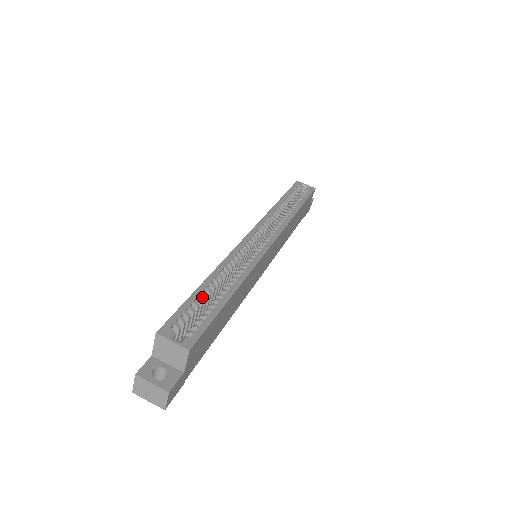
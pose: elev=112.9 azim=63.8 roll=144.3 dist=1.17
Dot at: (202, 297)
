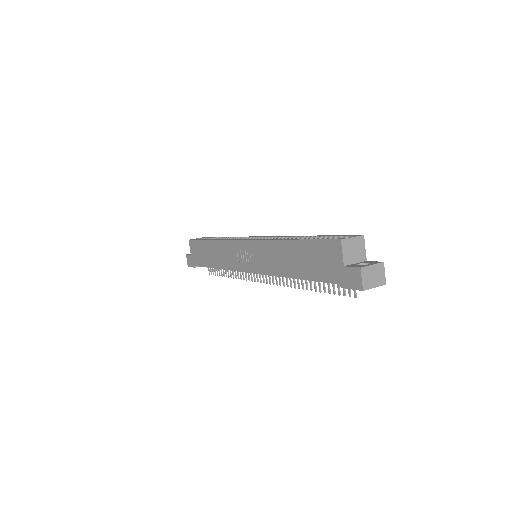
Dot at: occluded
